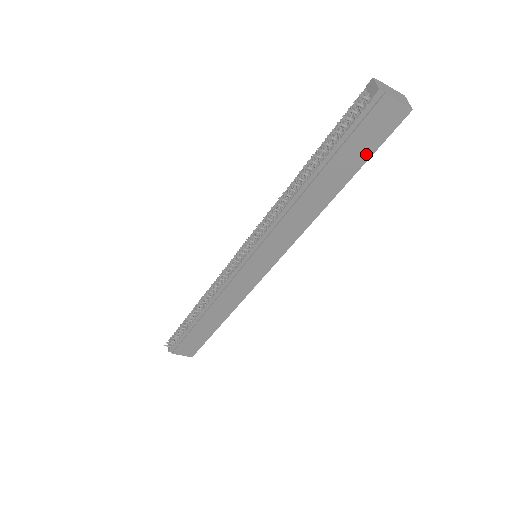
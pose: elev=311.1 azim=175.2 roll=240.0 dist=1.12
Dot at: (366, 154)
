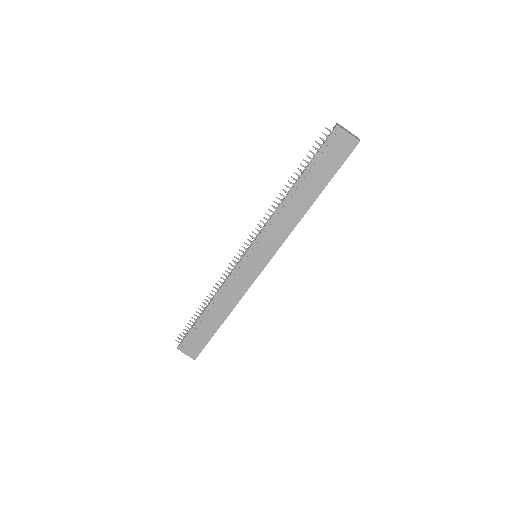
Dot at: (332, 172)
